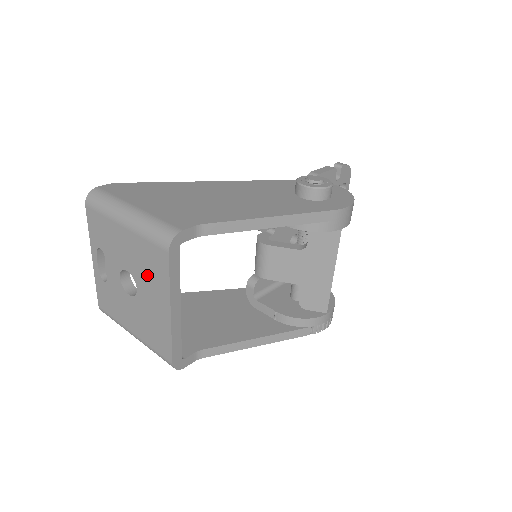
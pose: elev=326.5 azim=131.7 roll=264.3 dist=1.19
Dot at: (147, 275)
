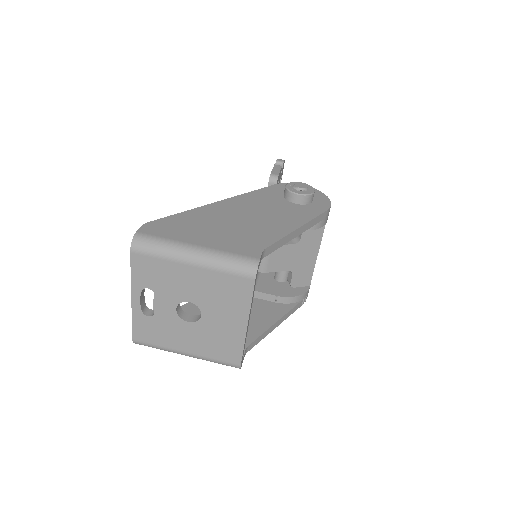
Dot at: (220, 302)
